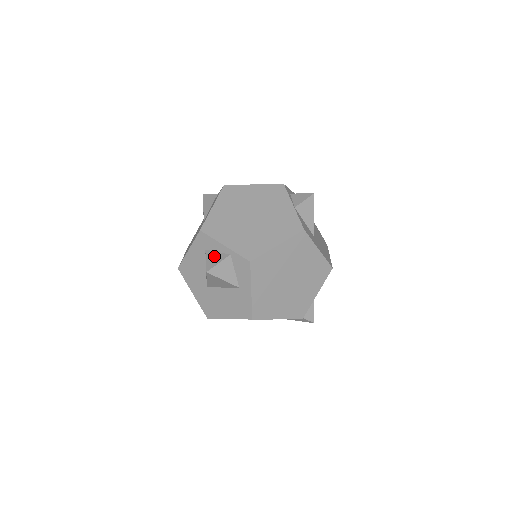
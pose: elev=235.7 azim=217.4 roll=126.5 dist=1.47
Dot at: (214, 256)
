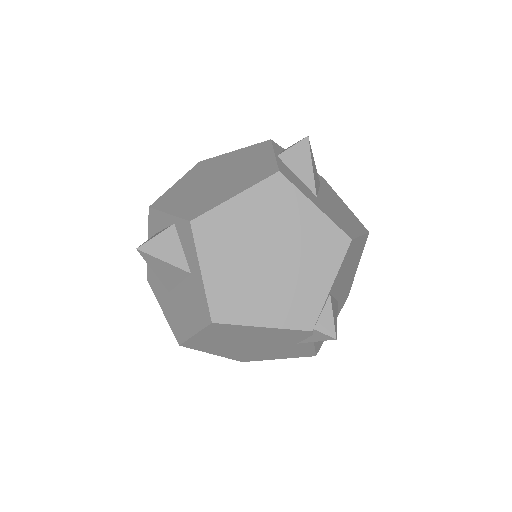
Dot at: (158, 233)
